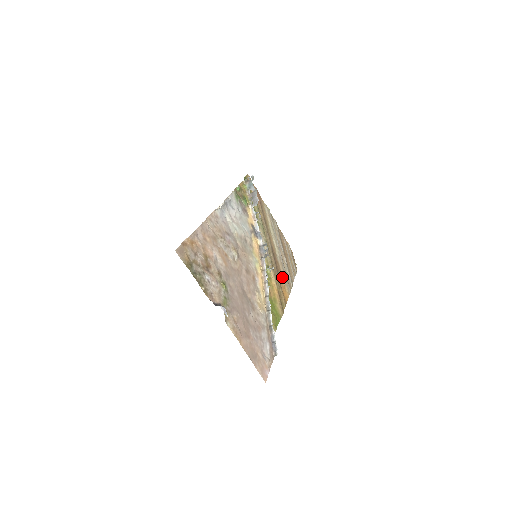
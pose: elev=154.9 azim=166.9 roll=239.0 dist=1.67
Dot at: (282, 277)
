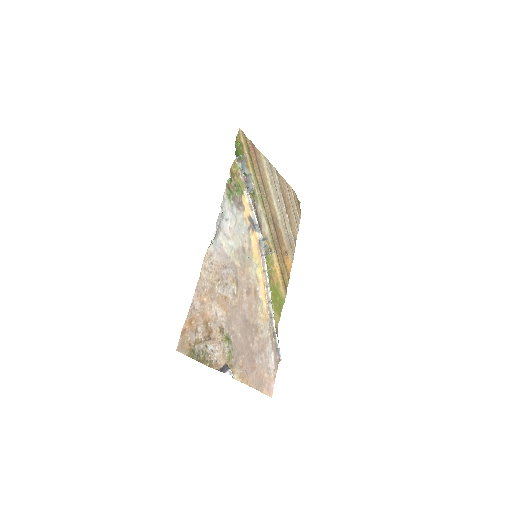
Dot at: (285, 245)
